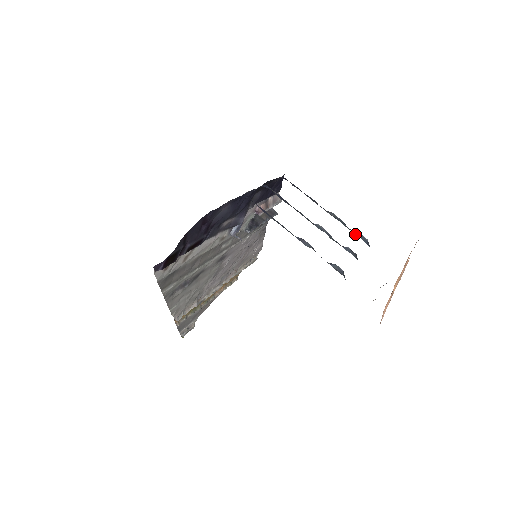
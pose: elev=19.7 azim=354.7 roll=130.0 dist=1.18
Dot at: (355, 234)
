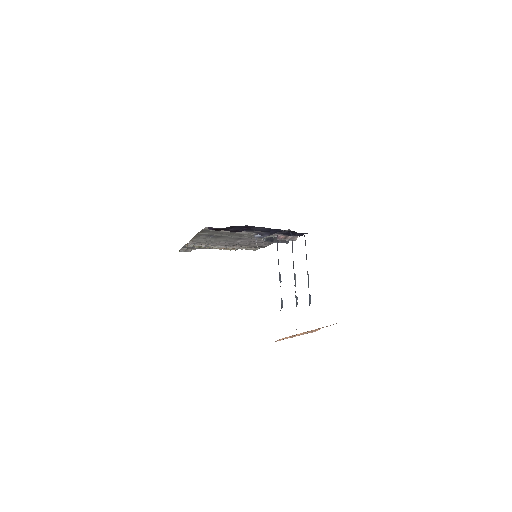
Dot at: (309, 294)
